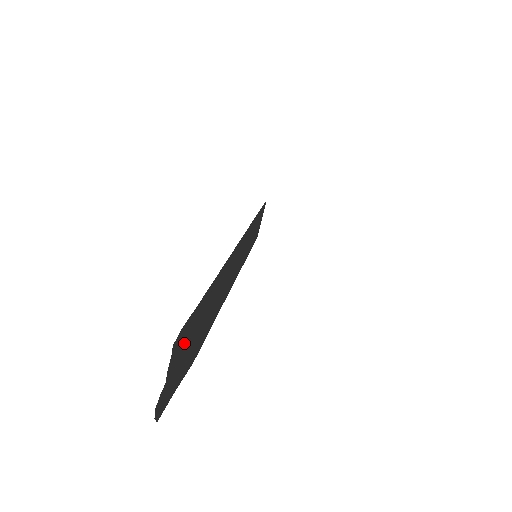
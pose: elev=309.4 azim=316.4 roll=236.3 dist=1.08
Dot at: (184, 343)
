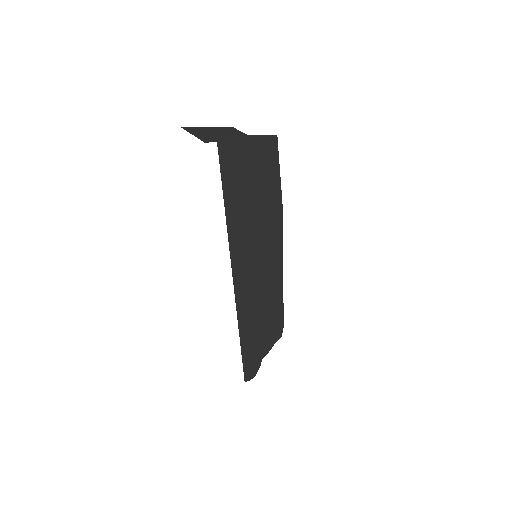
Dot at: occluded
